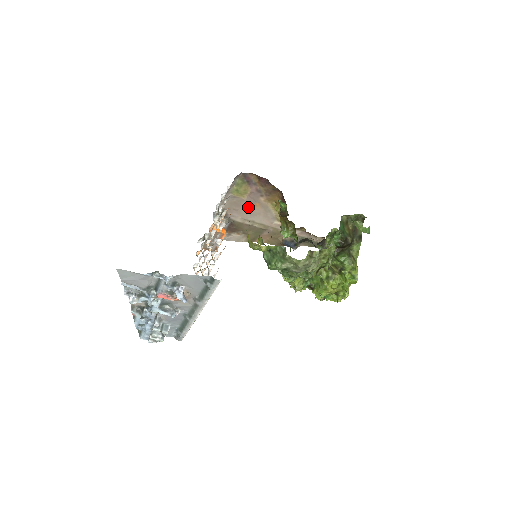
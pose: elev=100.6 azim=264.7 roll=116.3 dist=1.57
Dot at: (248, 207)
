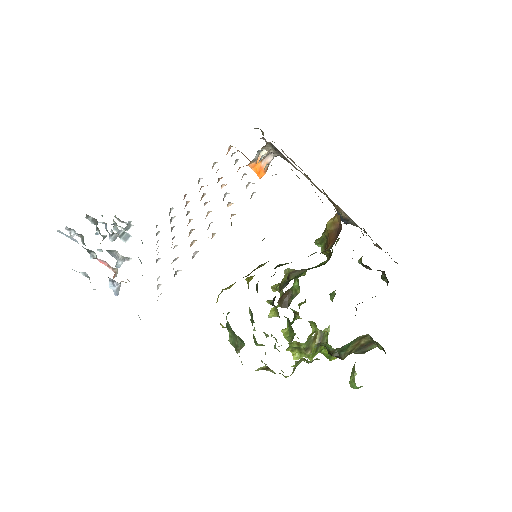
Dot at: occluded
